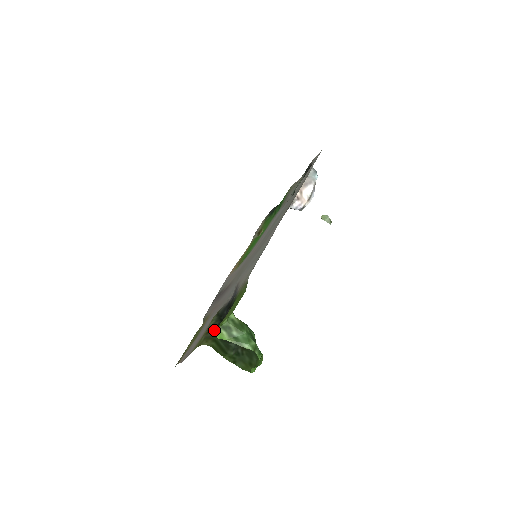
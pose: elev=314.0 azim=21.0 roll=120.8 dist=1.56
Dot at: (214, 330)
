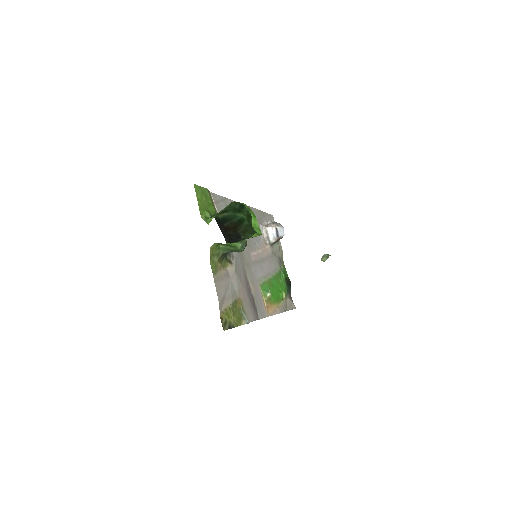
Dot at: (223, 256)
